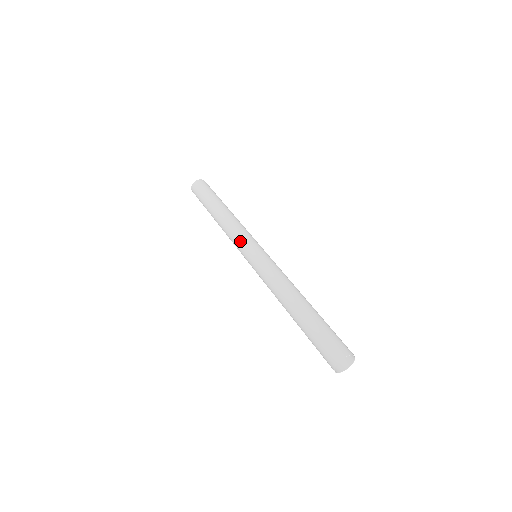
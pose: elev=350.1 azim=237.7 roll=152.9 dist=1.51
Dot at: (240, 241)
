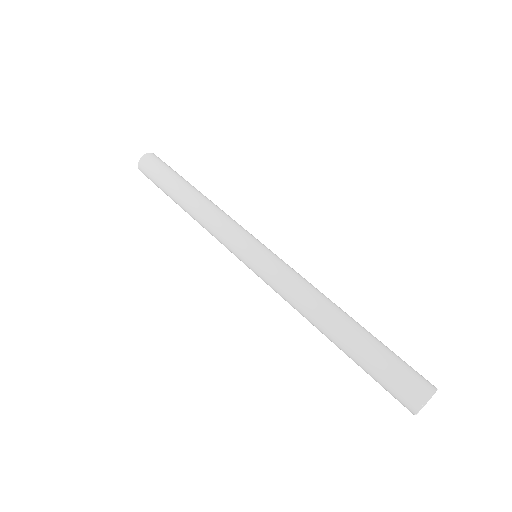
Dot at: (234, 233)
